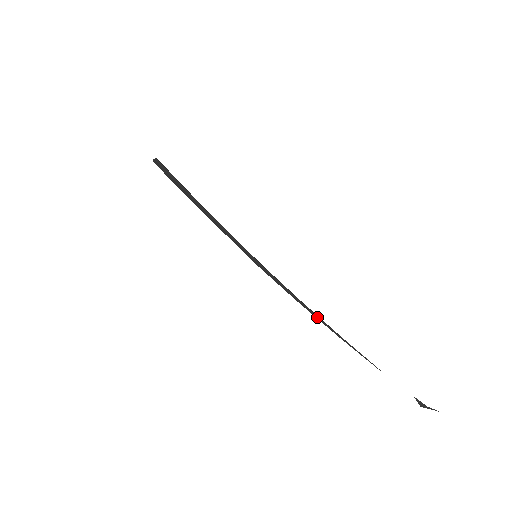
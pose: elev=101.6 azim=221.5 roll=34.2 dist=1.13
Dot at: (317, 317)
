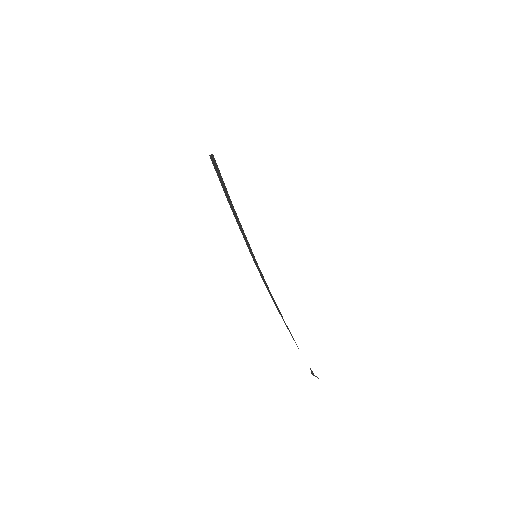
Dot at: (278, 308)
